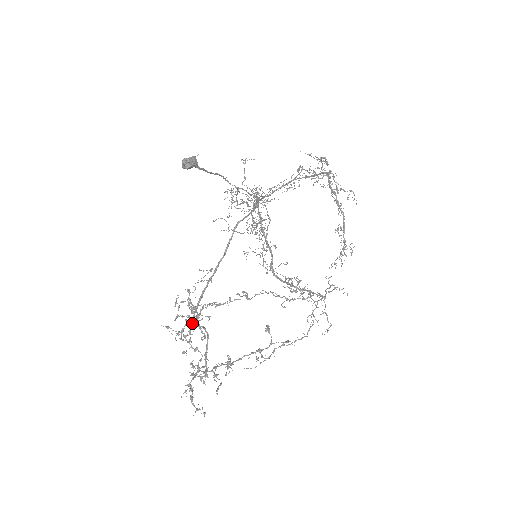
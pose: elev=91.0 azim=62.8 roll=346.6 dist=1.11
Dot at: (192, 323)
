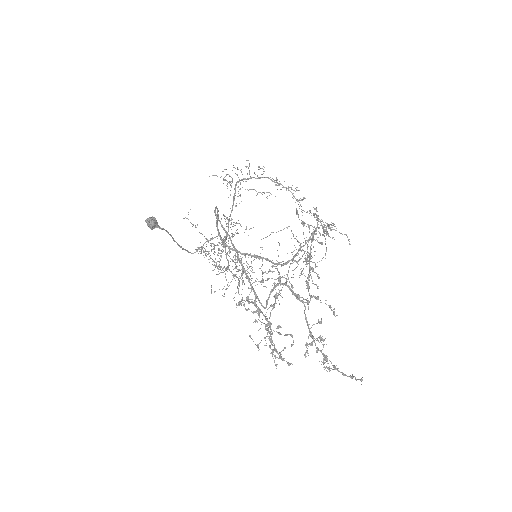
Dot at: occluded
